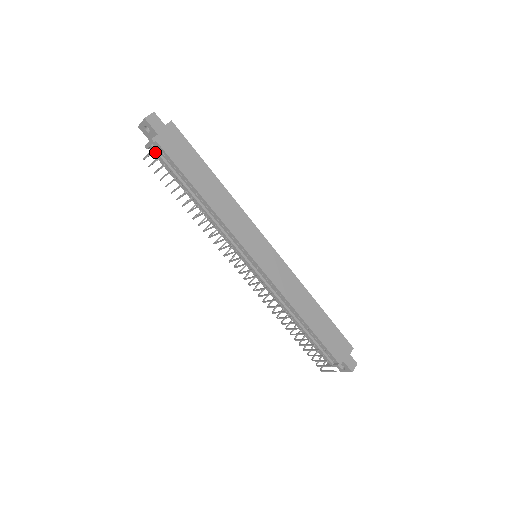
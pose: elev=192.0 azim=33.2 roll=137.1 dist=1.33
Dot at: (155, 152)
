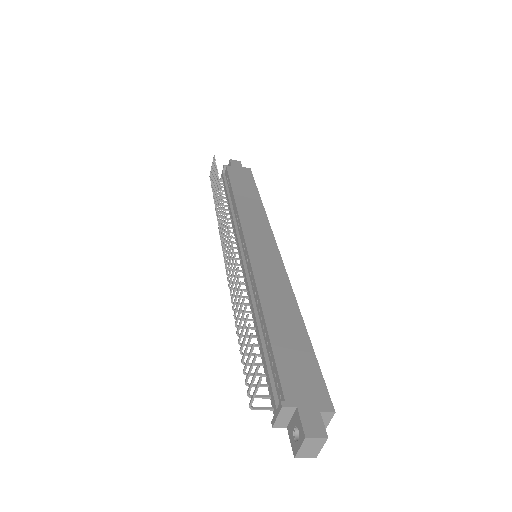
Dot at: (223, 177)
